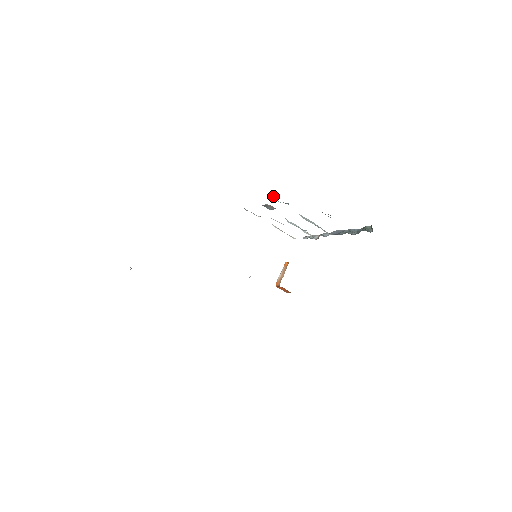
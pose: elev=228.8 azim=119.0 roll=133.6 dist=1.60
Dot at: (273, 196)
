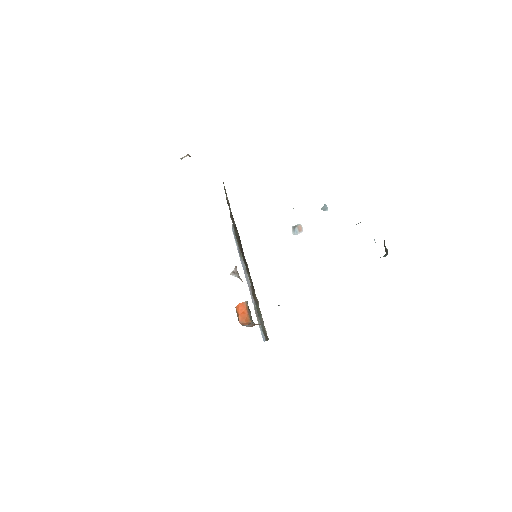
Dot at: (323, 208)
